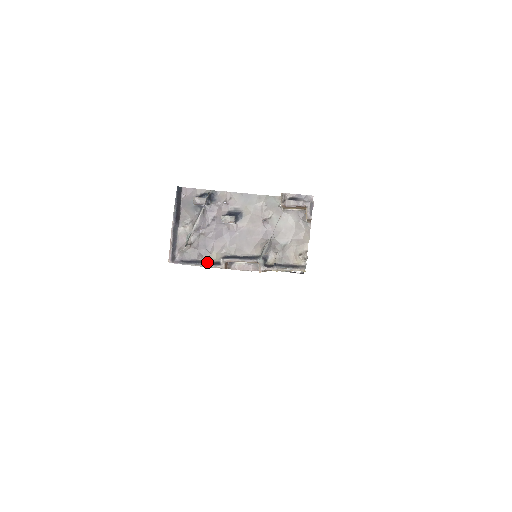
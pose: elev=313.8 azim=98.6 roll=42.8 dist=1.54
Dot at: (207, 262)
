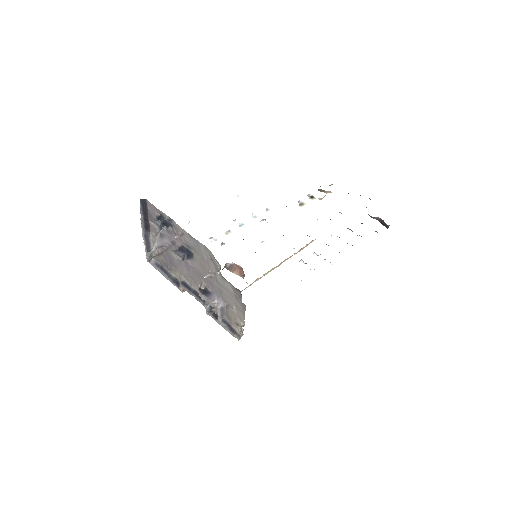
Dot at: (172, 277)
